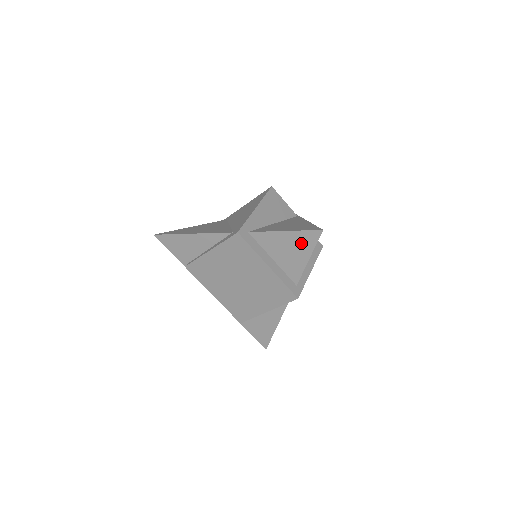
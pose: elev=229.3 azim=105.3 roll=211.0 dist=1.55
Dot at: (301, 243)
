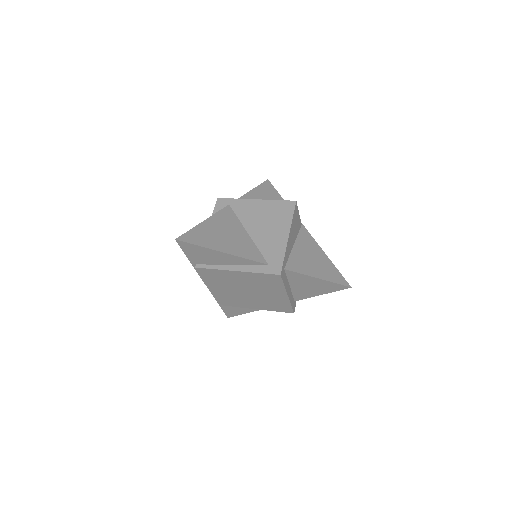
Dot at: (325, 287)
